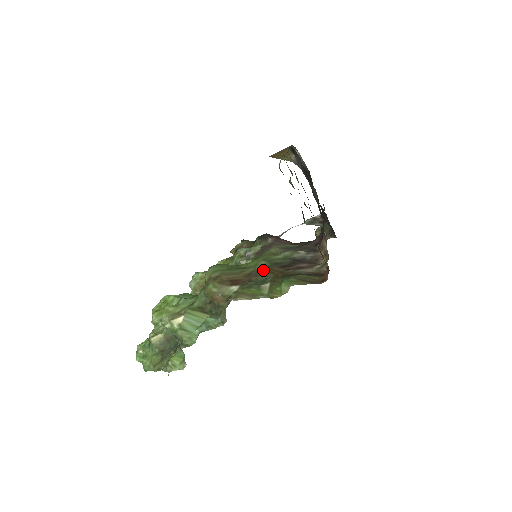
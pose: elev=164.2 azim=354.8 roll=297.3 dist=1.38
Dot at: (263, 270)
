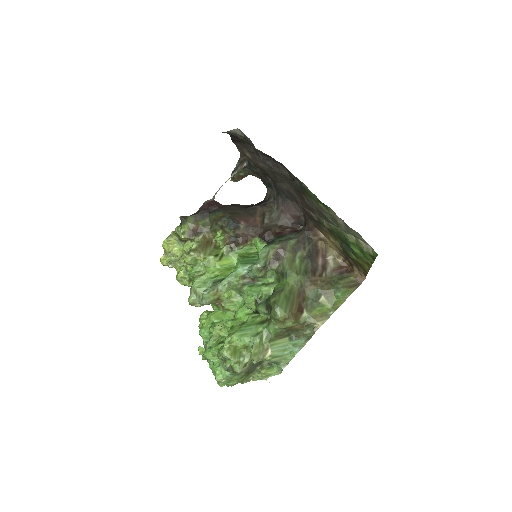
Dot at: (305, 284)
